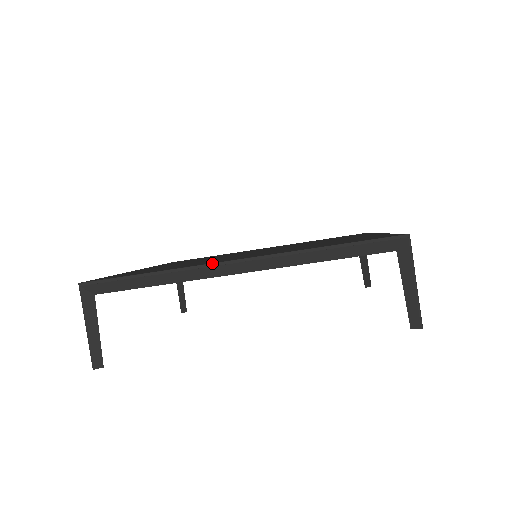
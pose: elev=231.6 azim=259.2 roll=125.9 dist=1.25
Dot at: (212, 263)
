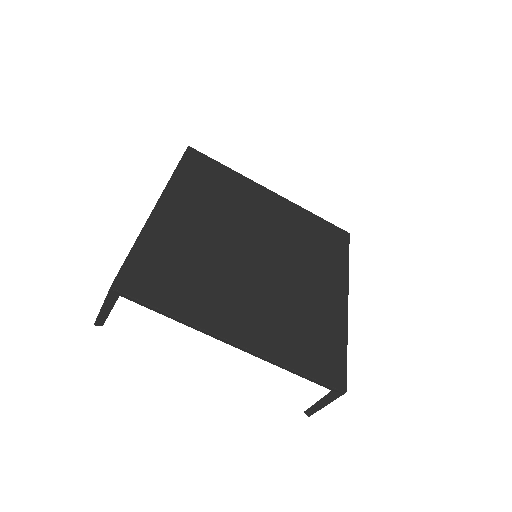
Dot at: (218, 336)
